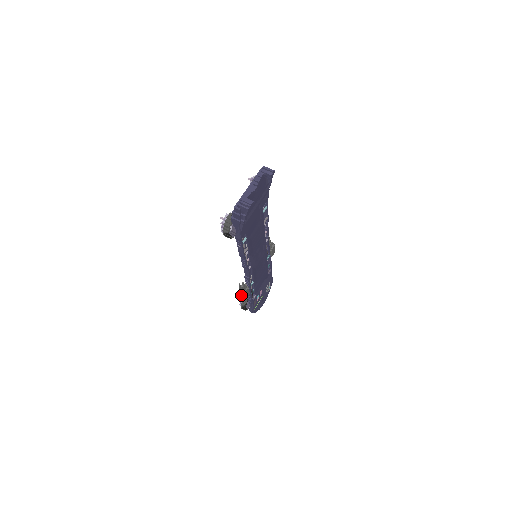
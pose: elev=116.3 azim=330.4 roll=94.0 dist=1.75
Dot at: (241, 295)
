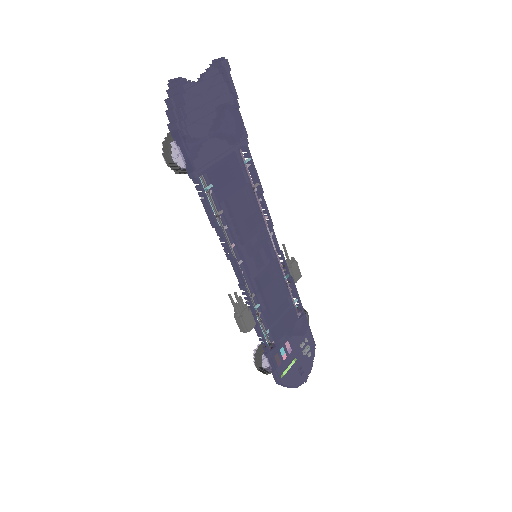
Dot at: (238, 321)
